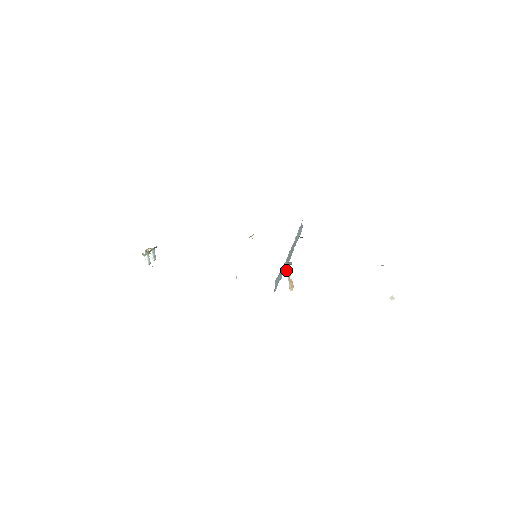
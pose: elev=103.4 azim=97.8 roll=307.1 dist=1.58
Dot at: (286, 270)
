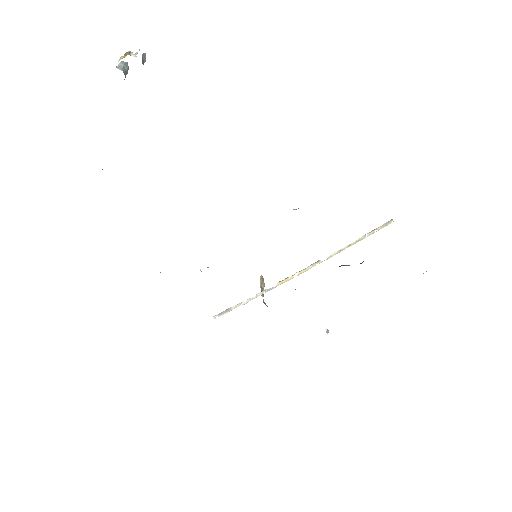
Dot at: occluded
